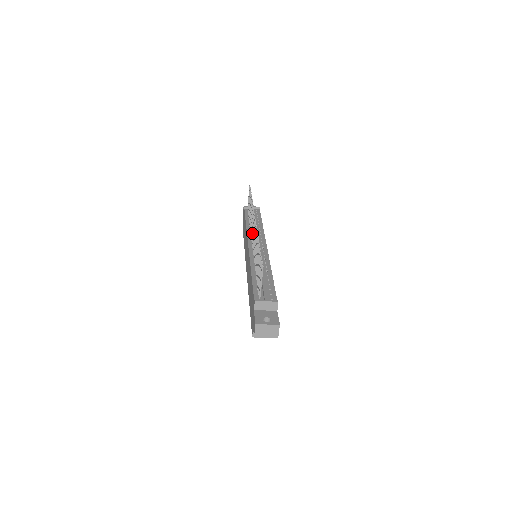
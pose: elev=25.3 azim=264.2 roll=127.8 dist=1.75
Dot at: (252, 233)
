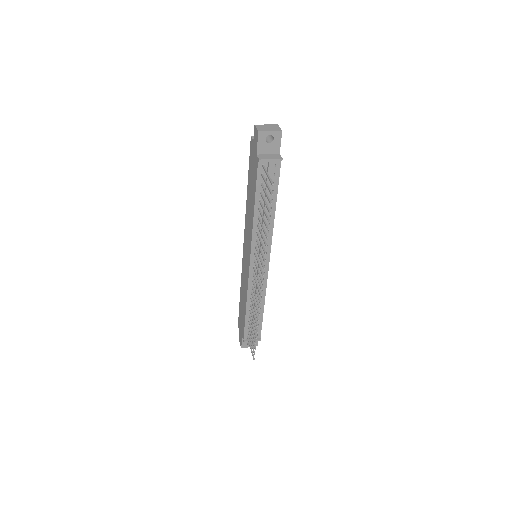
Dot at: (257, 260)
